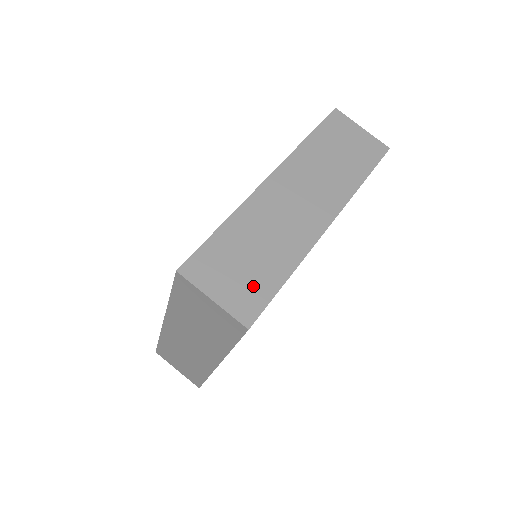
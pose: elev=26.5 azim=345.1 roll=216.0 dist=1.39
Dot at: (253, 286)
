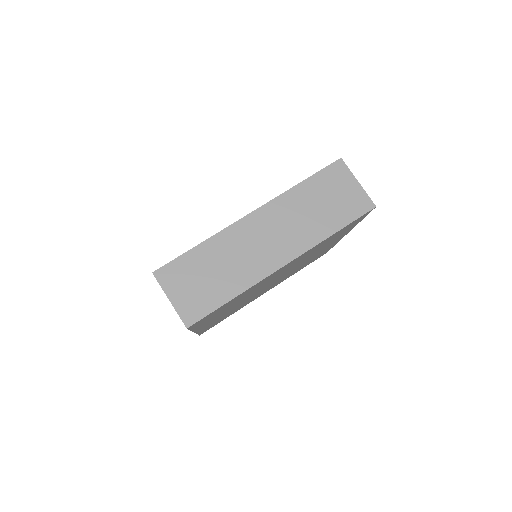
Dot at: (203, 298)
